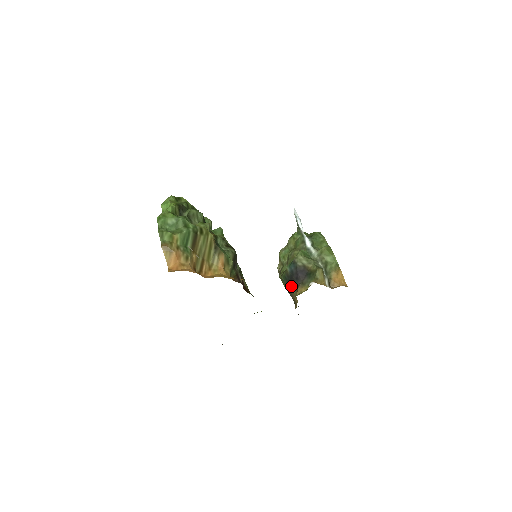
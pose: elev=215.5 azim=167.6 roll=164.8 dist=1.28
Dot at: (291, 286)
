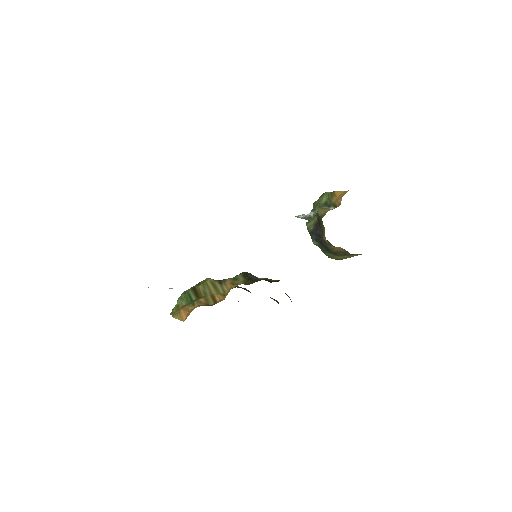
Dot at: (328, 247)
